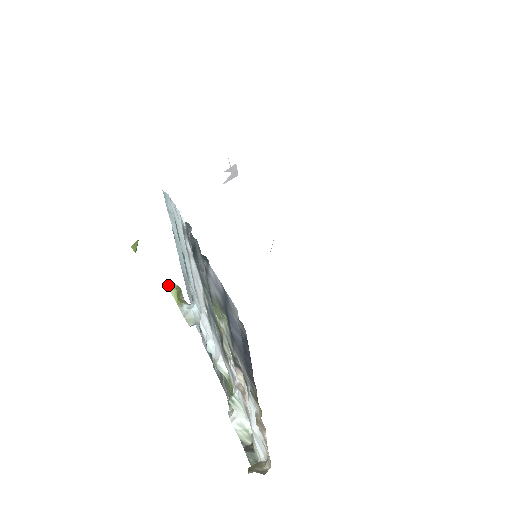
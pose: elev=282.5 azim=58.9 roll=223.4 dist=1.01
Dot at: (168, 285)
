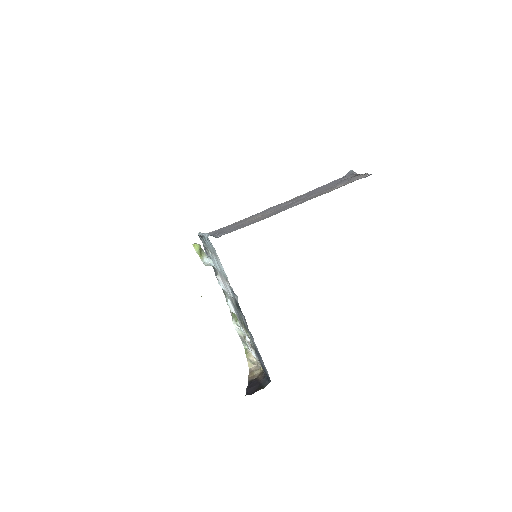
Dot at: (194, 247)
